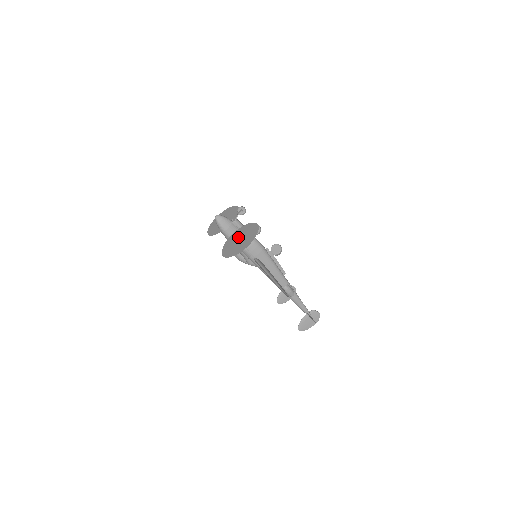
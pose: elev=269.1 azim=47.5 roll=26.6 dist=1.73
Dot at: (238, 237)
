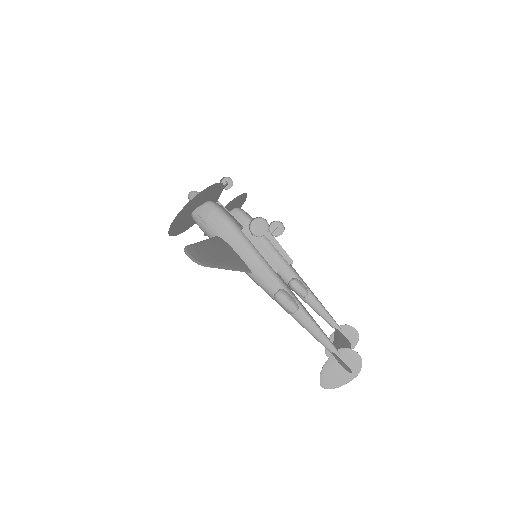
Dot at: occluded
